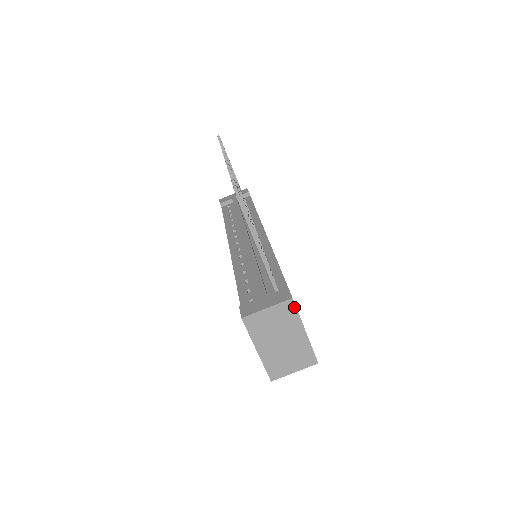
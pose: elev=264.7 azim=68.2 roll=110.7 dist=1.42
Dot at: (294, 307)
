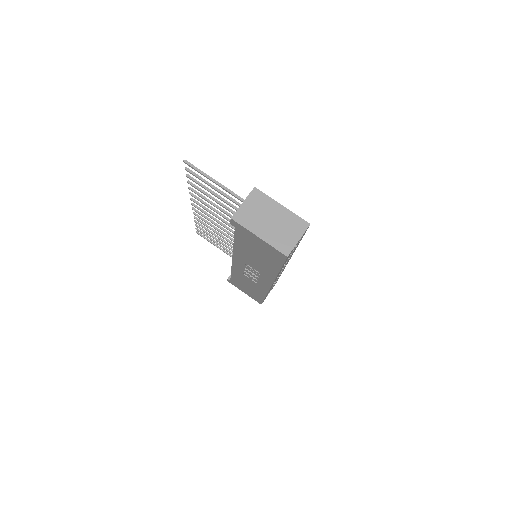
Dot at: (260, 192)
